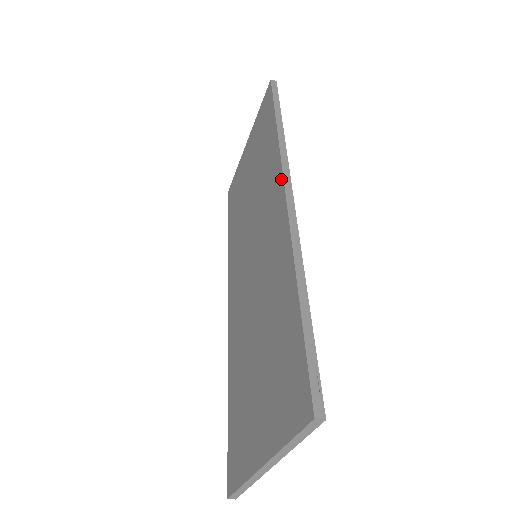
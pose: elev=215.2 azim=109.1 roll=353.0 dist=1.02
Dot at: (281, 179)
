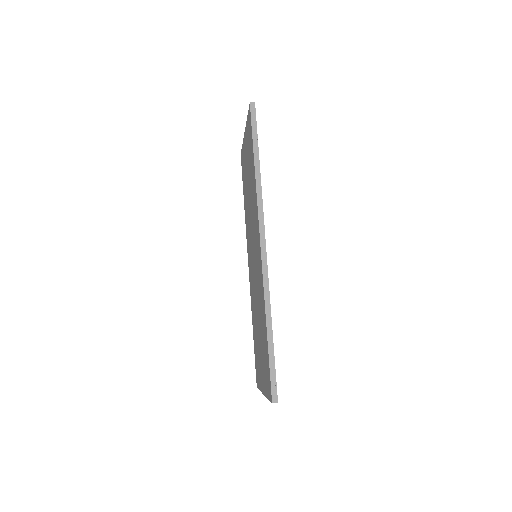
Dot at: (258, 230)
